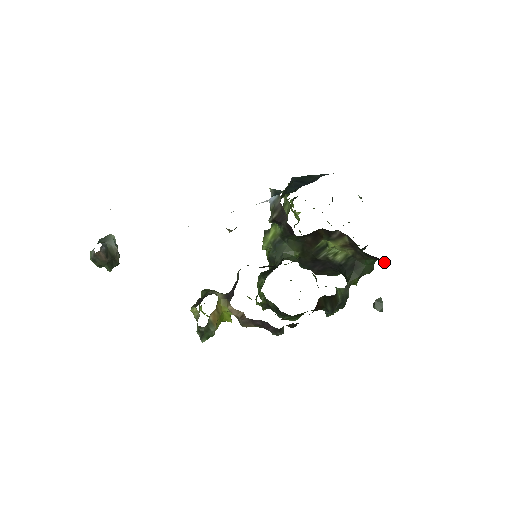
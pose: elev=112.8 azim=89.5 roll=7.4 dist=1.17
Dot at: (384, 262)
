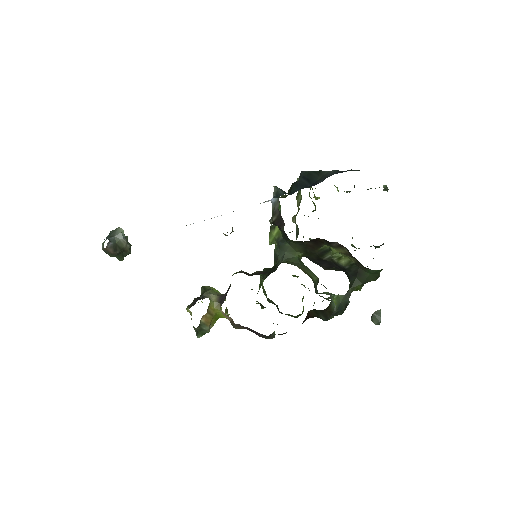
Dot at: occluded
